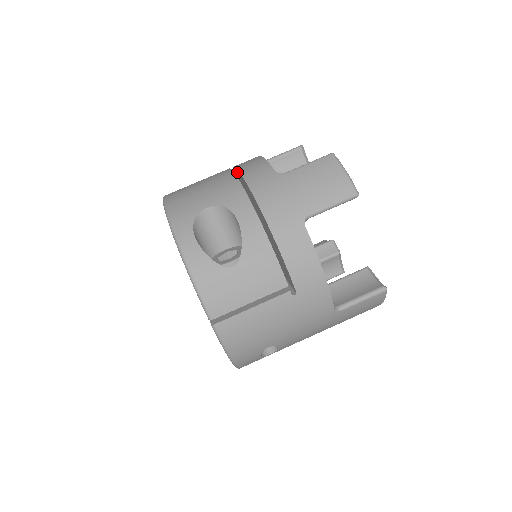
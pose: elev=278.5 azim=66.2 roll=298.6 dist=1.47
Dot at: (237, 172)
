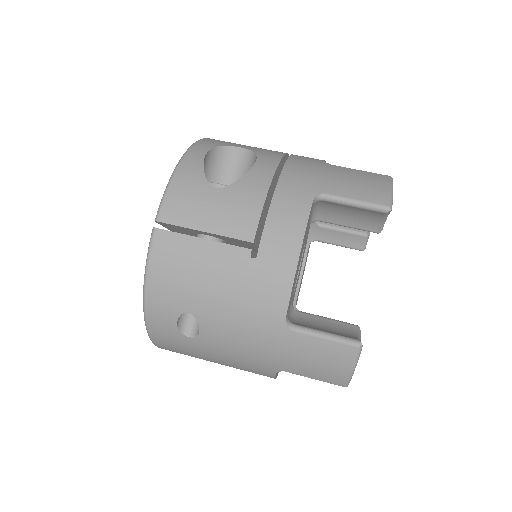
Dot at: occluded
